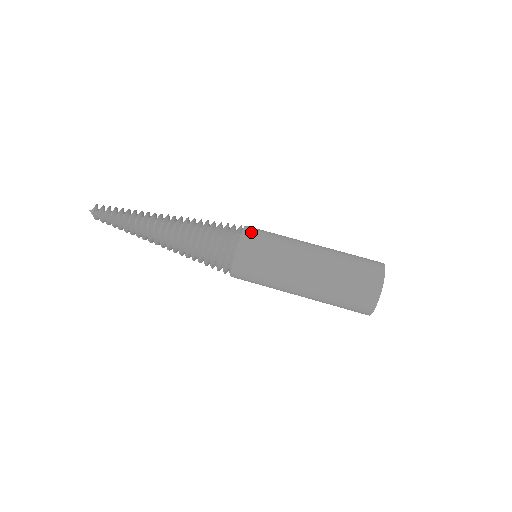
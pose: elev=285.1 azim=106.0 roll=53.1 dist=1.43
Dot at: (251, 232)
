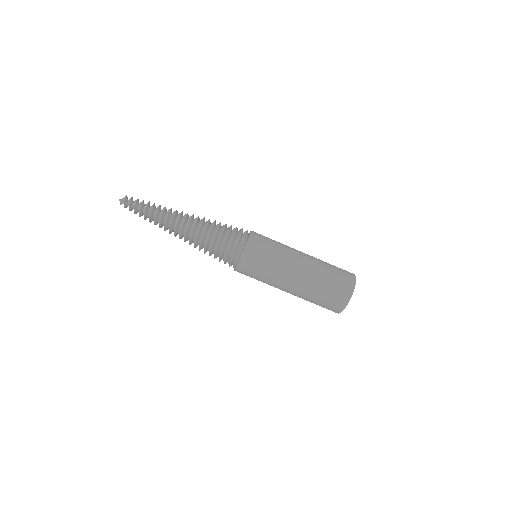
Dot at: (257, 234)
